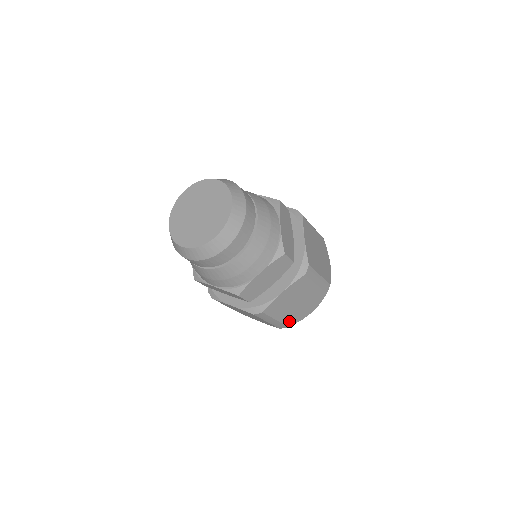
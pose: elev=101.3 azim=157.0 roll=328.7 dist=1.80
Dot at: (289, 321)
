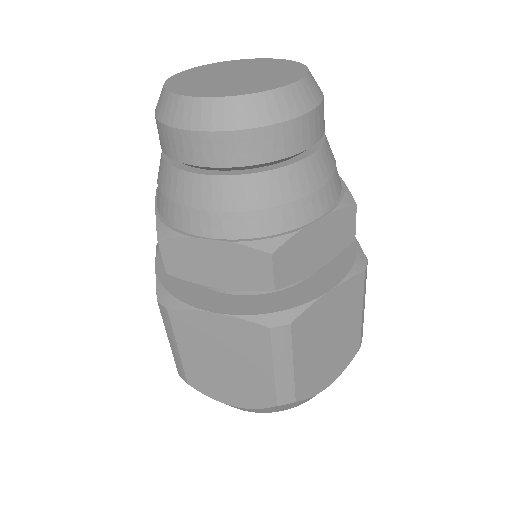
Dot at: (195, 376)
